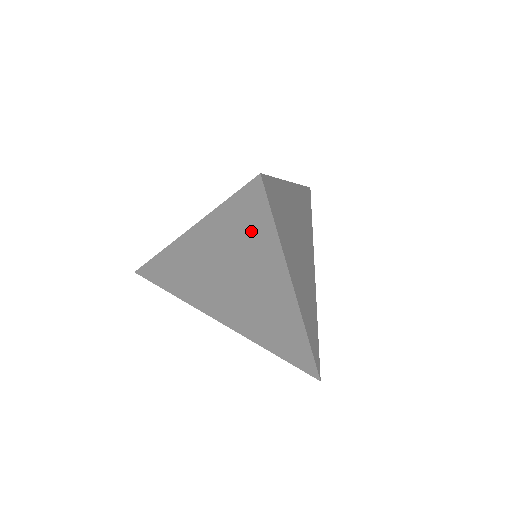
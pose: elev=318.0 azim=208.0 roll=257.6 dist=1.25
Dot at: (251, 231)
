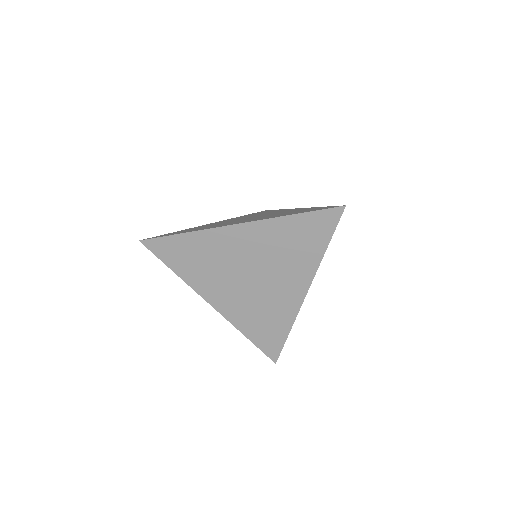
Dot at: (306, 240)
